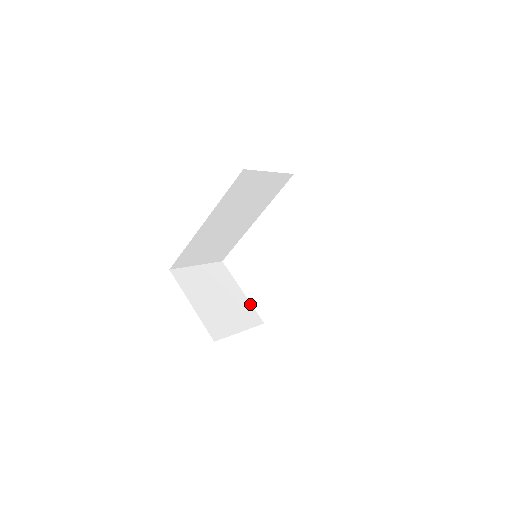
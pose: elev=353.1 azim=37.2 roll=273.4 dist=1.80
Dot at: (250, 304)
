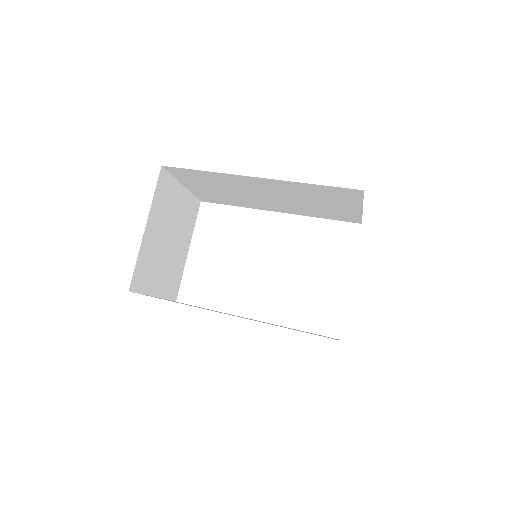
Dot at: (183, 270)
